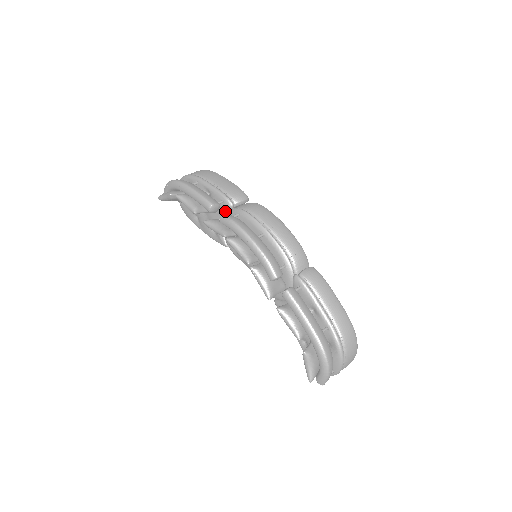
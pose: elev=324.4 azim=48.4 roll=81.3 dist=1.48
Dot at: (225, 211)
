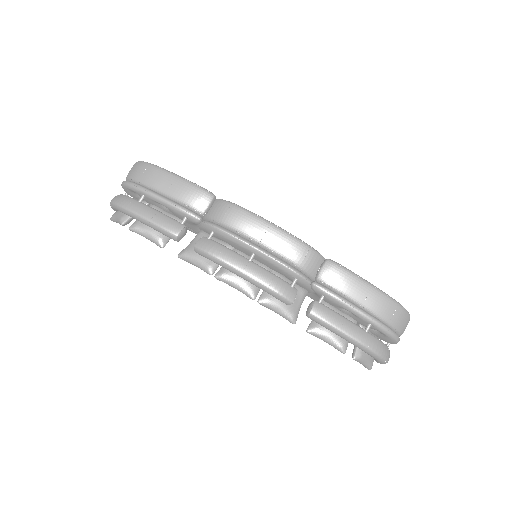
Dot at: occluded
